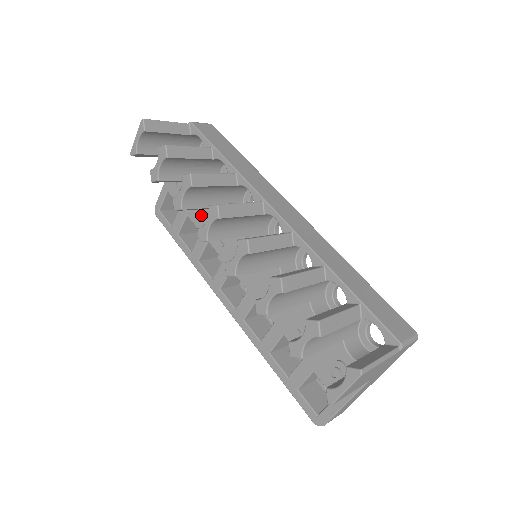
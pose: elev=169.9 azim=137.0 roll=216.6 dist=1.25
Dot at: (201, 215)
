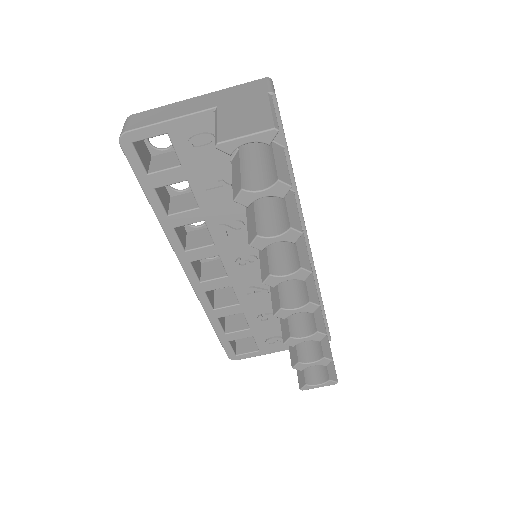
Dot at: (213, 195)
